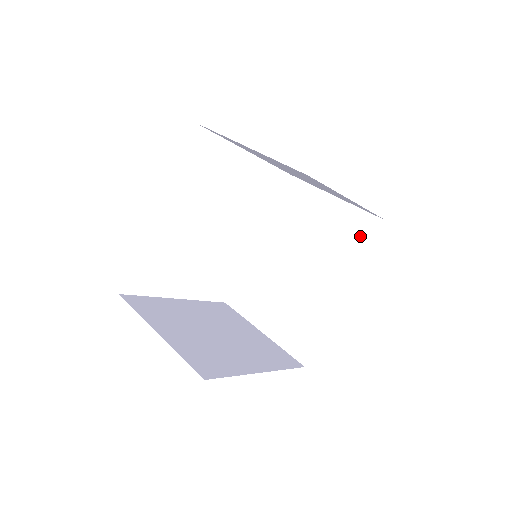
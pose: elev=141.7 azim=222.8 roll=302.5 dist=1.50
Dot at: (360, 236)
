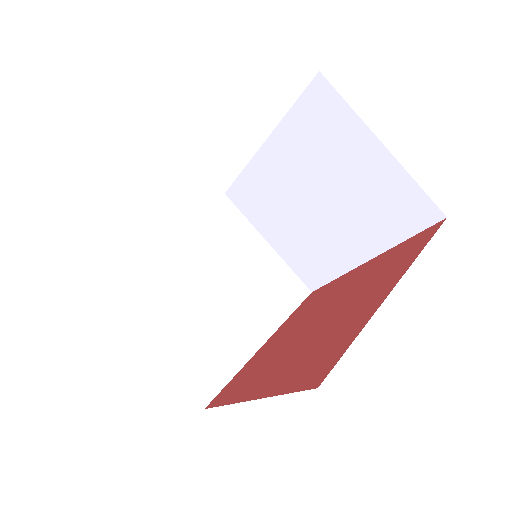
Dot at: (404, 215)
